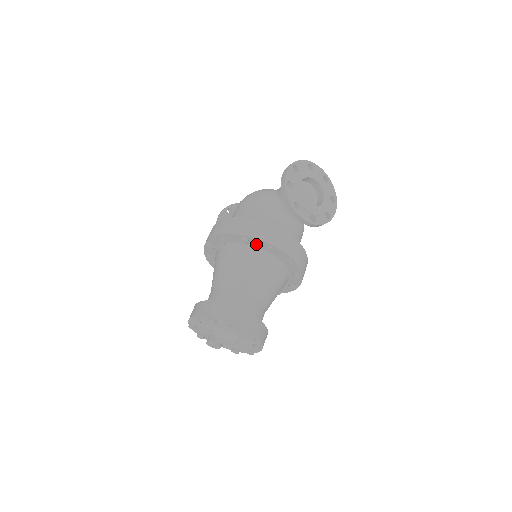
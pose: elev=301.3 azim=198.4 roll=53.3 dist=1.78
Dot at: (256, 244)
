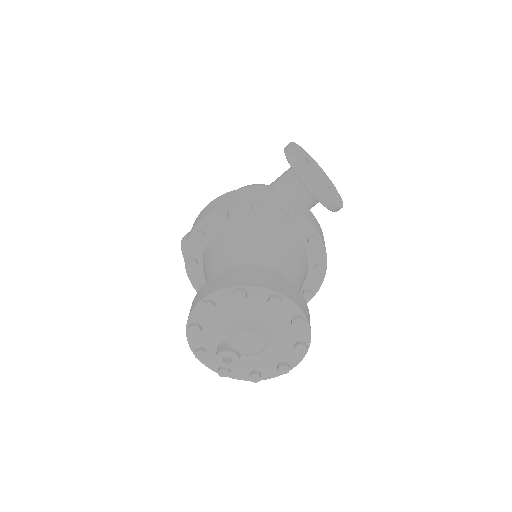
Dot at: (272, 214)
